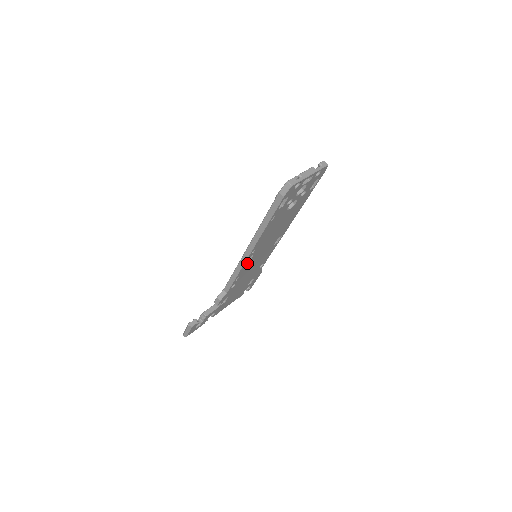
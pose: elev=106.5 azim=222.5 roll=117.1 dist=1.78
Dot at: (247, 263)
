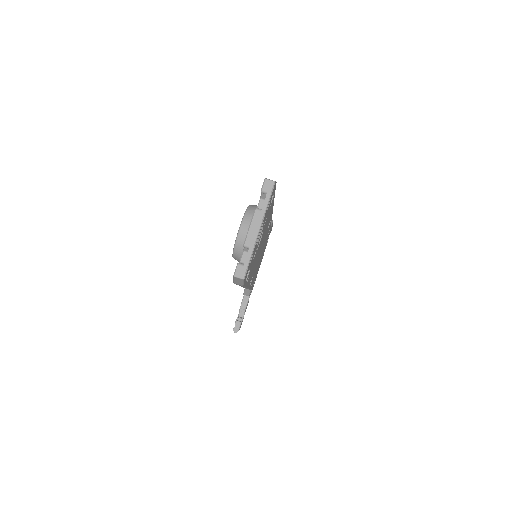
Dot at: (251, 280)
